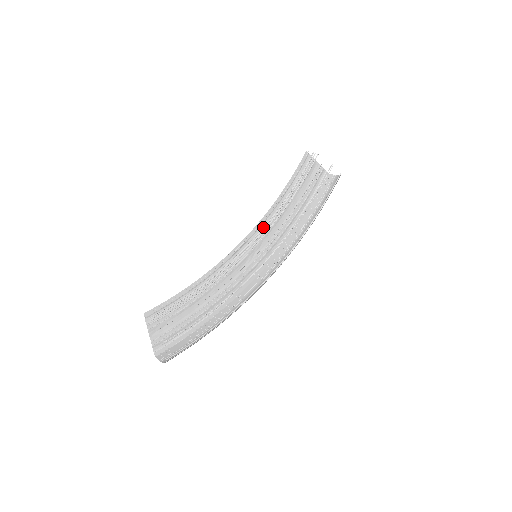
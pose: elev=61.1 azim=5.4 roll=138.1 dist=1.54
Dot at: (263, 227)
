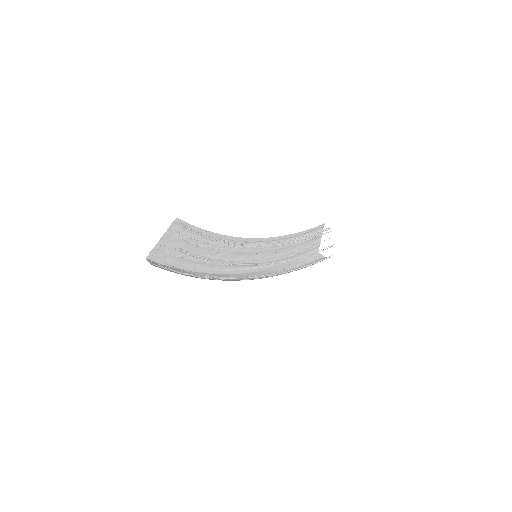
Dot at: (274, 242)
